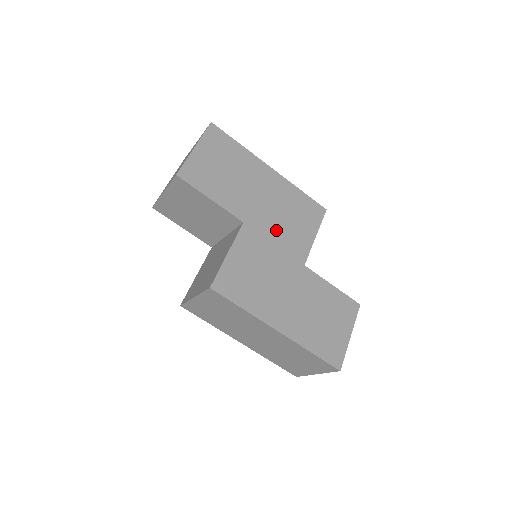
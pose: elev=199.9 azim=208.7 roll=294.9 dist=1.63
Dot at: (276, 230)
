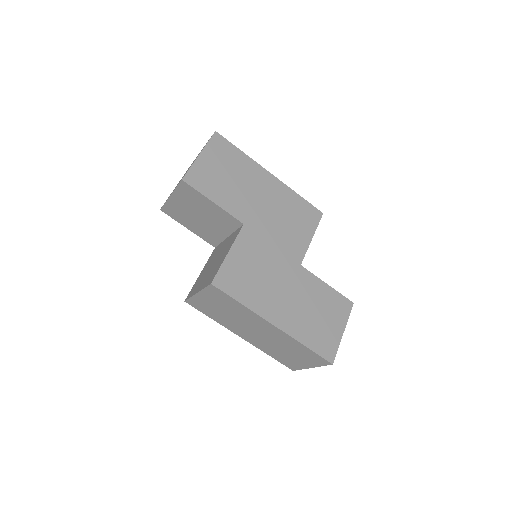
Dot at: (274, 232)
